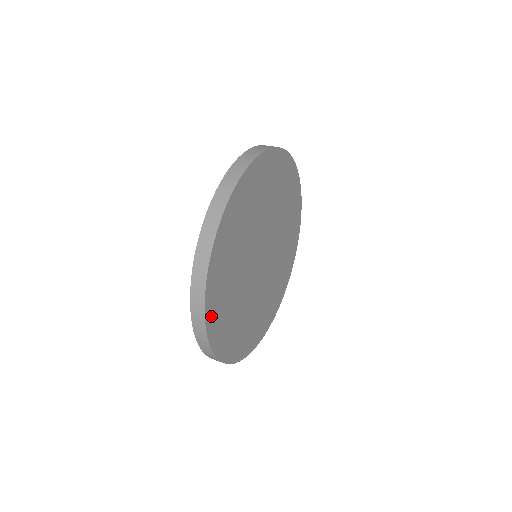
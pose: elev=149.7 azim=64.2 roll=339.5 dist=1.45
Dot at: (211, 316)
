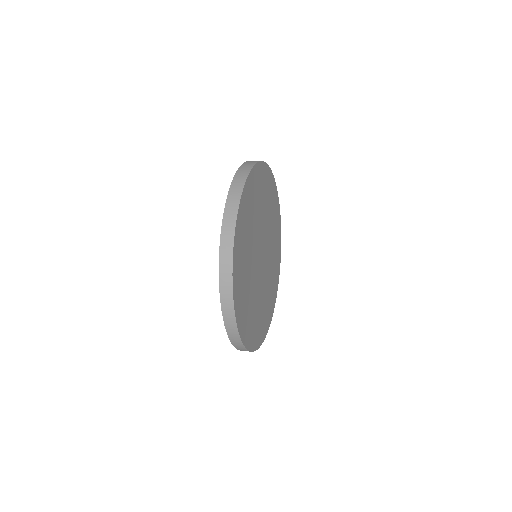
Dot at: (235, 267)
